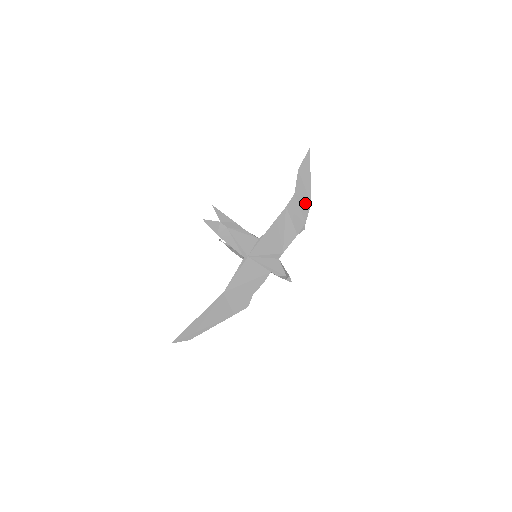
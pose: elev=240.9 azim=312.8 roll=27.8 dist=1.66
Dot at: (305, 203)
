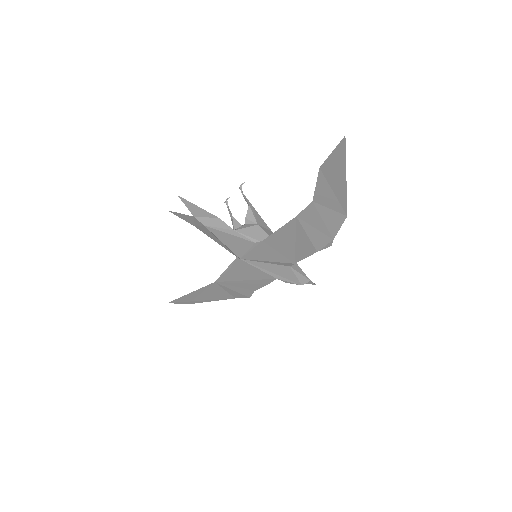
Dot at: (334, 214)
